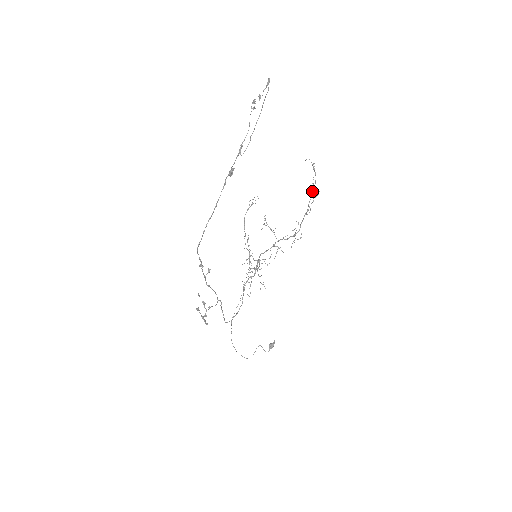
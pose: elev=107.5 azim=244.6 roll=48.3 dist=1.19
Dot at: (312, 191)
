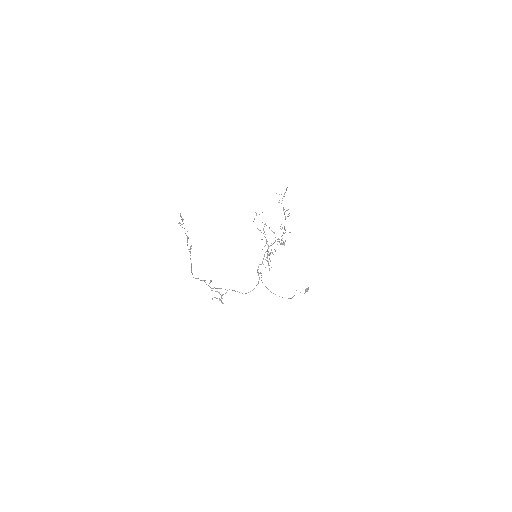
Dot at: occluded
